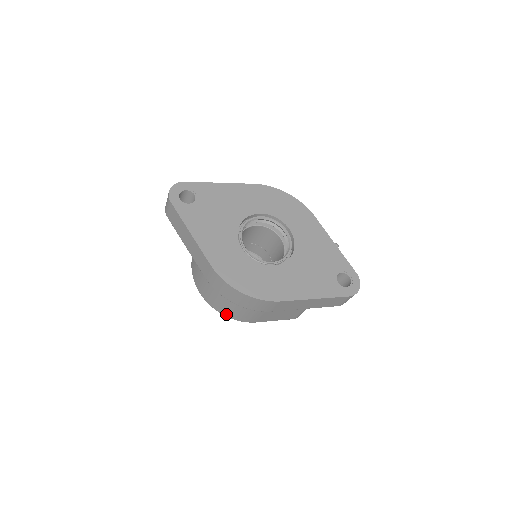
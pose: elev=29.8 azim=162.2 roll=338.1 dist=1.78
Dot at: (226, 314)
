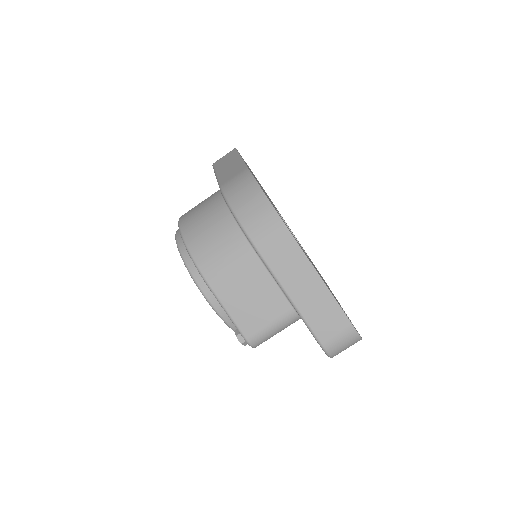
Dot at: (193, 245)
